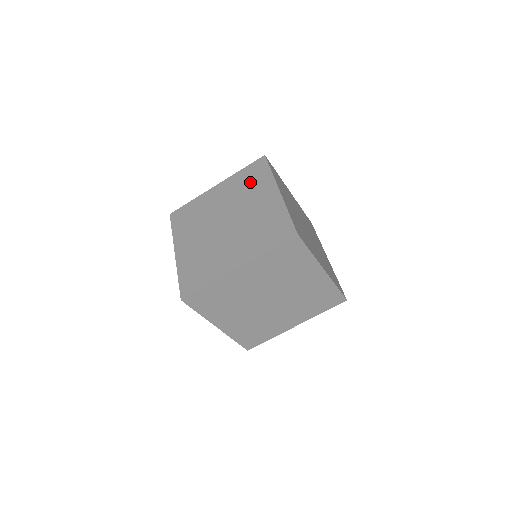
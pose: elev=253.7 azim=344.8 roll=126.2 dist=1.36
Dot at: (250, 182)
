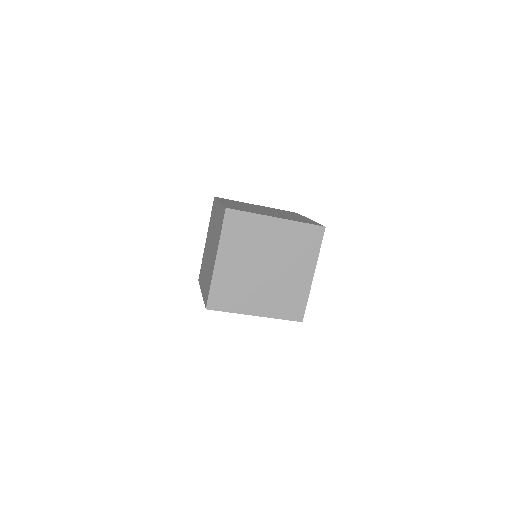
Dot at: (286, 212)
